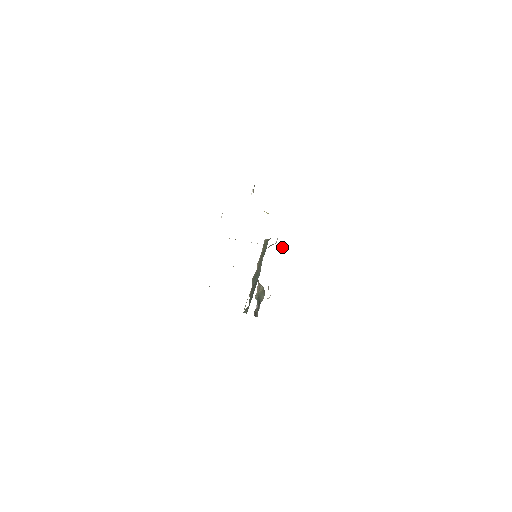
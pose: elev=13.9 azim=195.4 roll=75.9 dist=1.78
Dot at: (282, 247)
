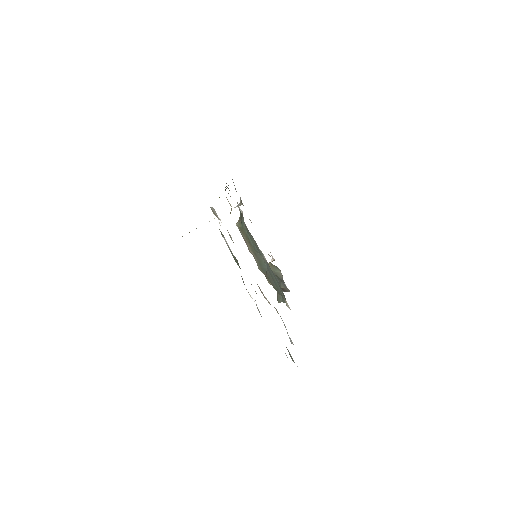
Dot at: (240, 204)
